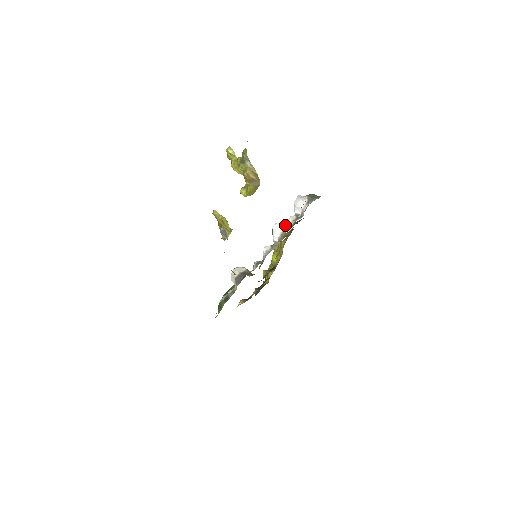
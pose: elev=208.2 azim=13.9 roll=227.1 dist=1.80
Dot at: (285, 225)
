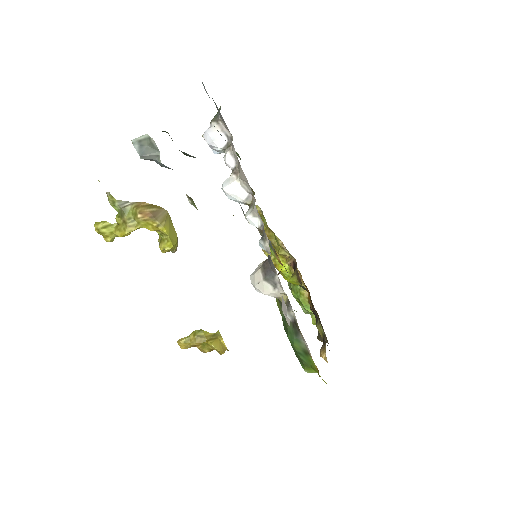
Dot at: (231, 173)
